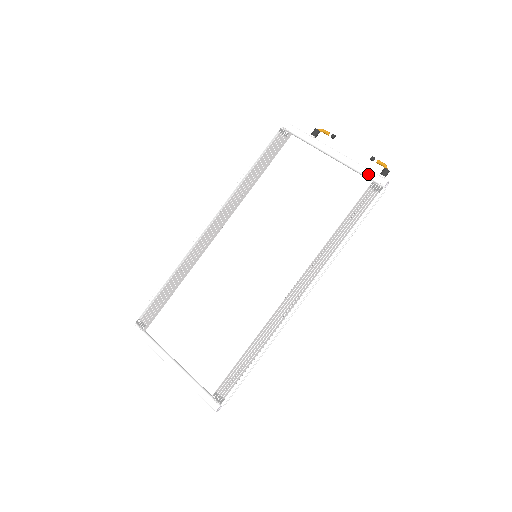
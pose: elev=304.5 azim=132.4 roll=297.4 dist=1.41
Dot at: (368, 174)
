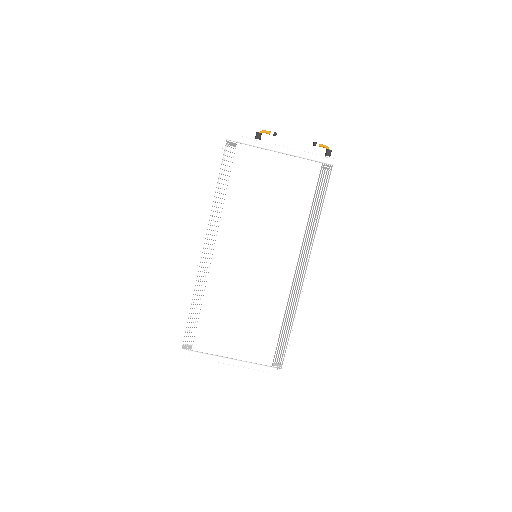
Dot at: (318, 159)
